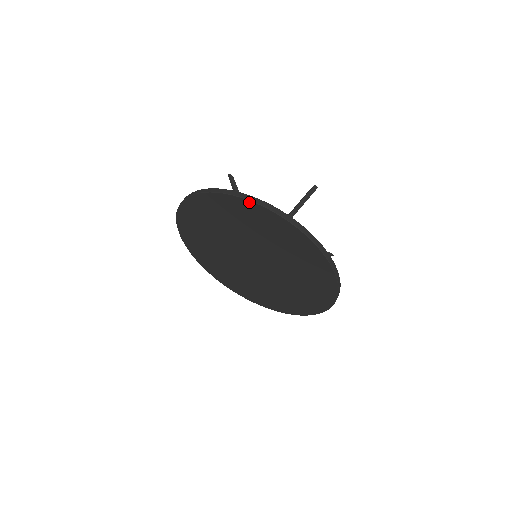
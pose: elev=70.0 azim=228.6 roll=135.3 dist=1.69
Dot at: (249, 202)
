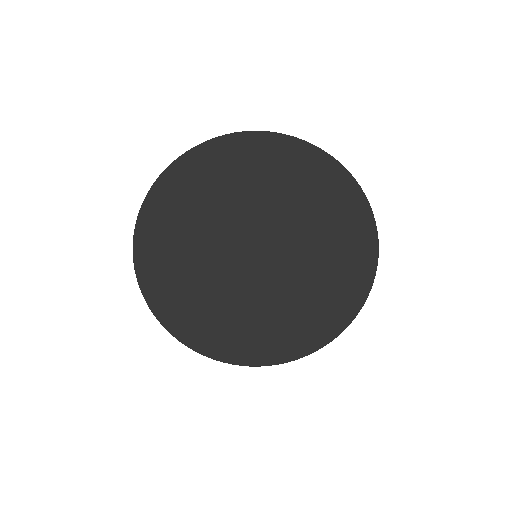
Dot at: (326, 156)
